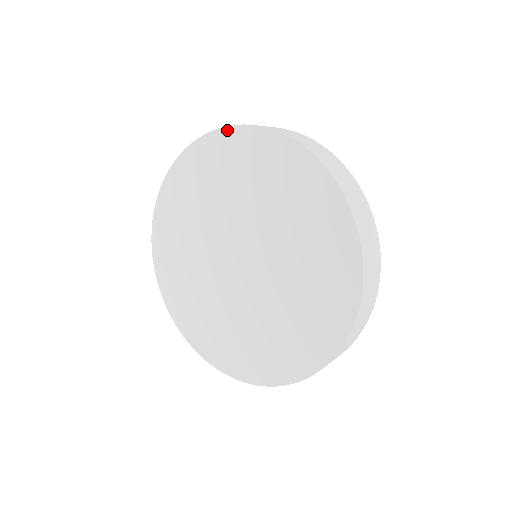
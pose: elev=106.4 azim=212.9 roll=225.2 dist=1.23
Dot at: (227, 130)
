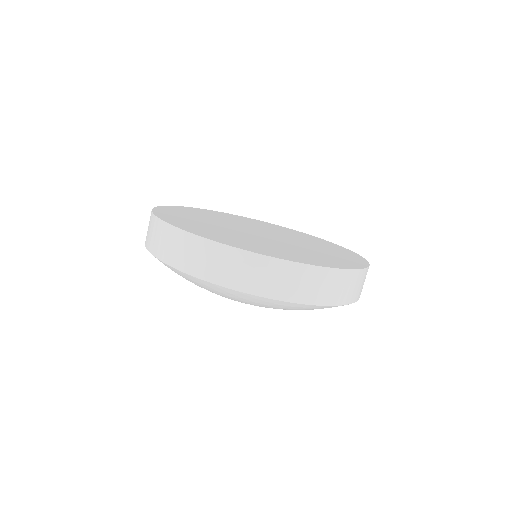
Dot at: (287, 228)
